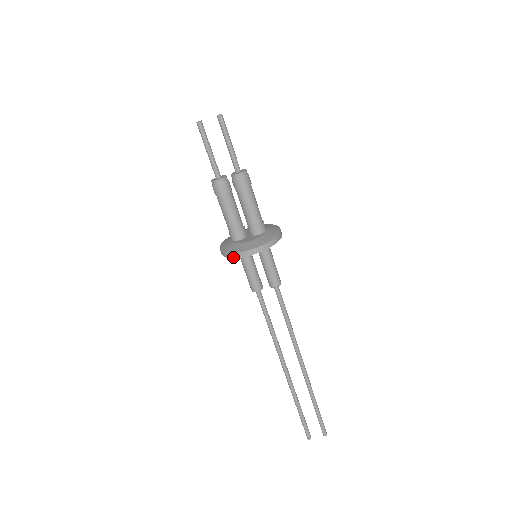
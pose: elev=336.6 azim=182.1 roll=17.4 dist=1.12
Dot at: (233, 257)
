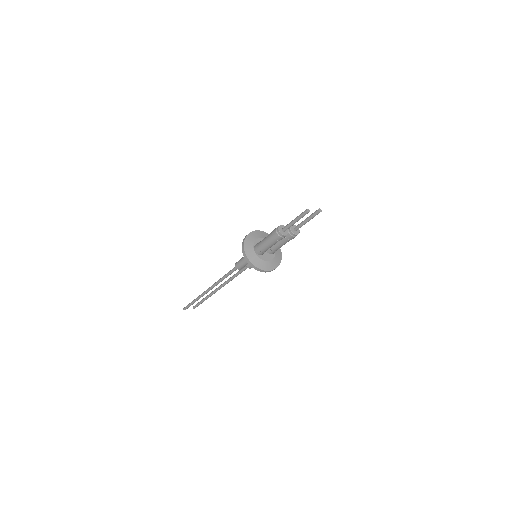
Dot at: (258, 270)
